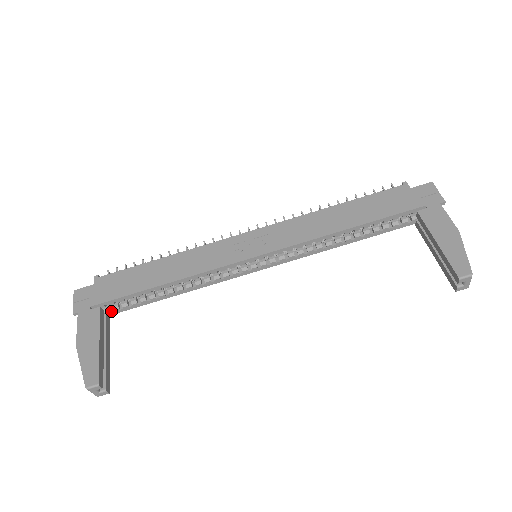
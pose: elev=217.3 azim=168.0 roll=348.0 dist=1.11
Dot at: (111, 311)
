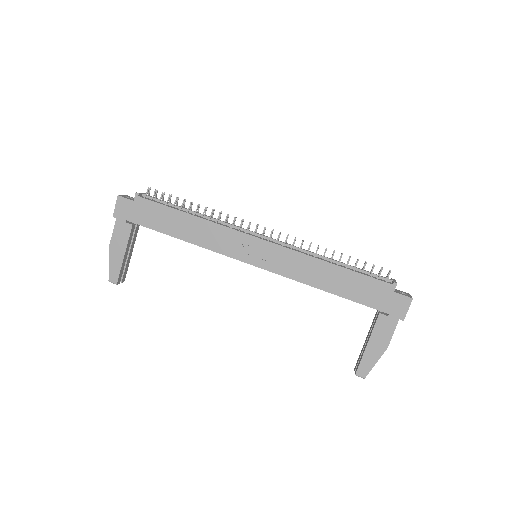
Dot at: occluded
